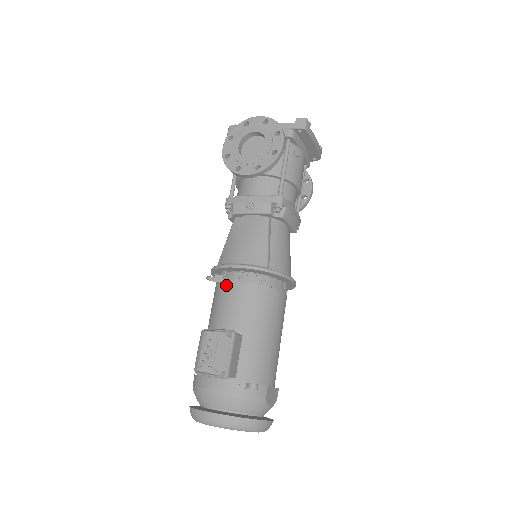
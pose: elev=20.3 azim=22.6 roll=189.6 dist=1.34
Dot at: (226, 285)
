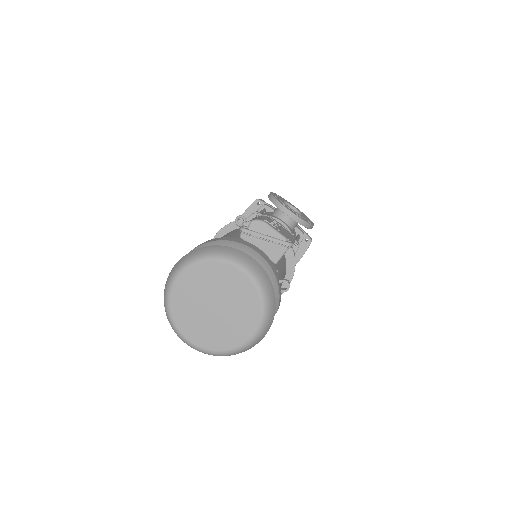
Dot at: occluded
